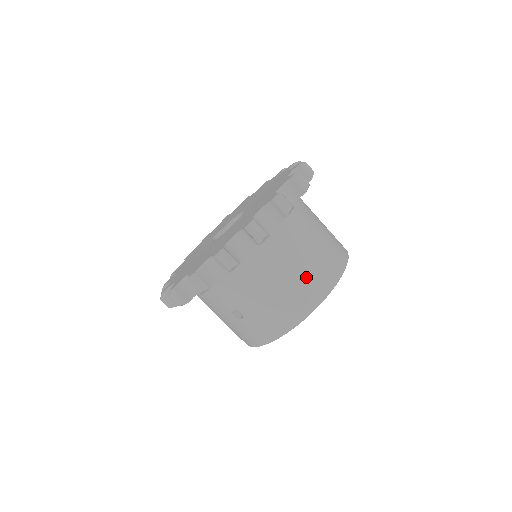
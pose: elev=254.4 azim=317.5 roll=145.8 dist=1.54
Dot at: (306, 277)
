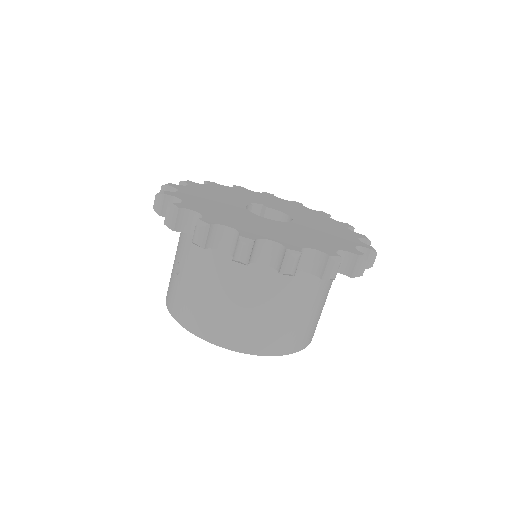
Dot at: (239, 321)
